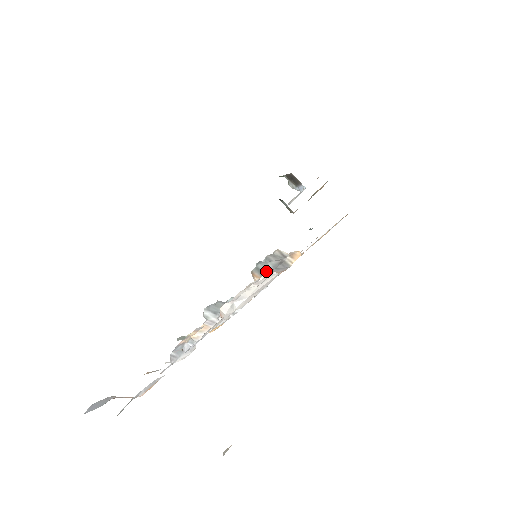
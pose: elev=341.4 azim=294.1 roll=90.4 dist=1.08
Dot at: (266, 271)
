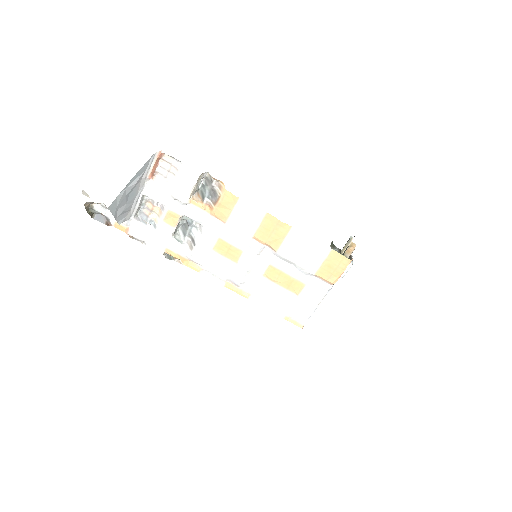
Dot at: (205, 195)
